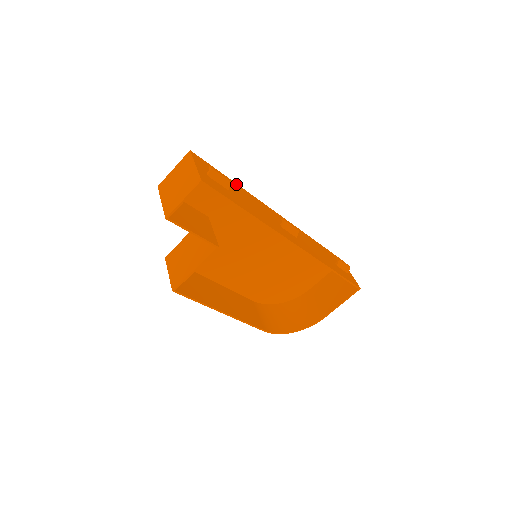
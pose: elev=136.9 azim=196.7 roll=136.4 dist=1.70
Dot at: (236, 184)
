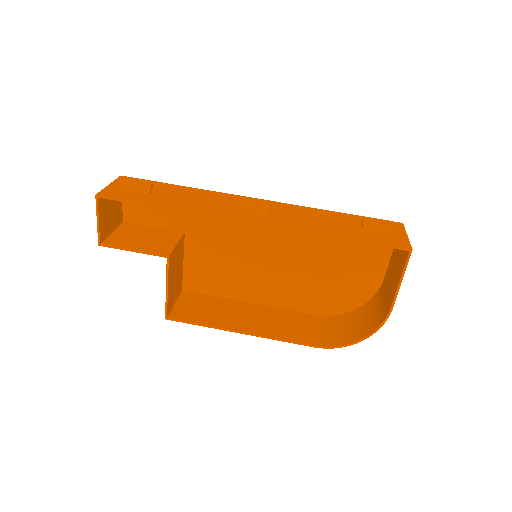
Dot at: (183, 187)
